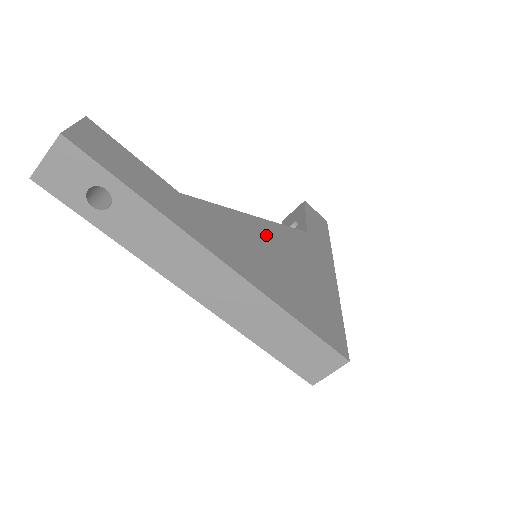
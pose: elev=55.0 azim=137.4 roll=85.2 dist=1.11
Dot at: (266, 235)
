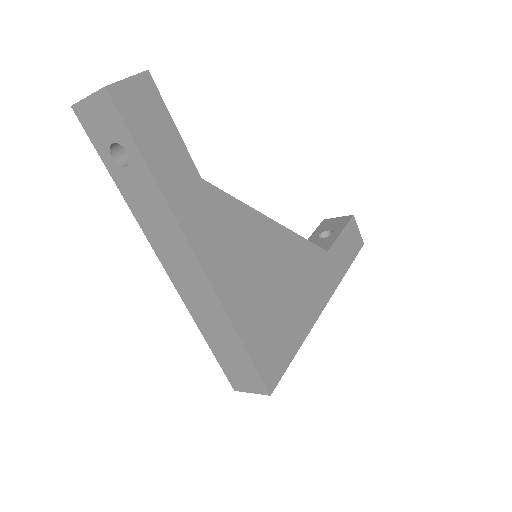
Dot at: (273, 245)
